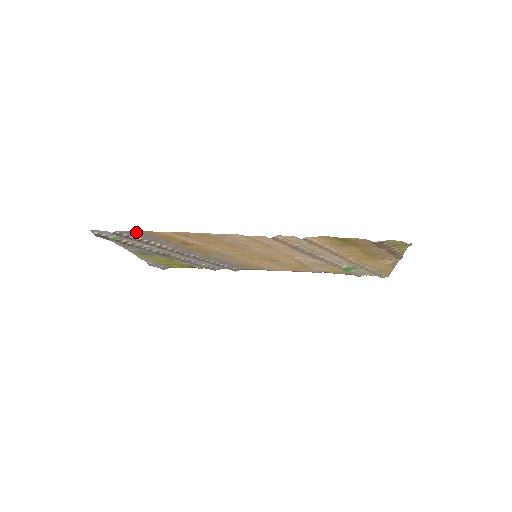
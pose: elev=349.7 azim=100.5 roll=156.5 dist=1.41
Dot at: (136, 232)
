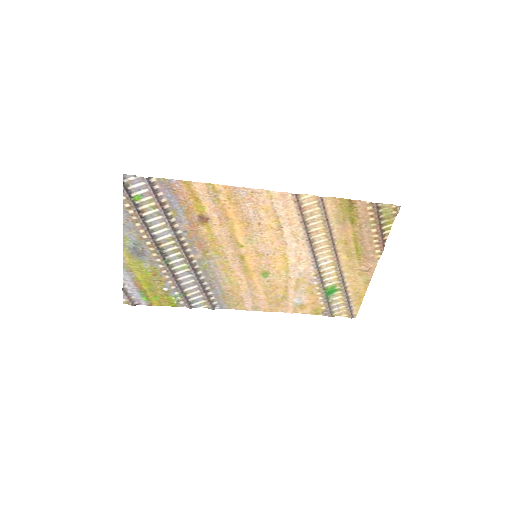
Dot at: (169, 184)
